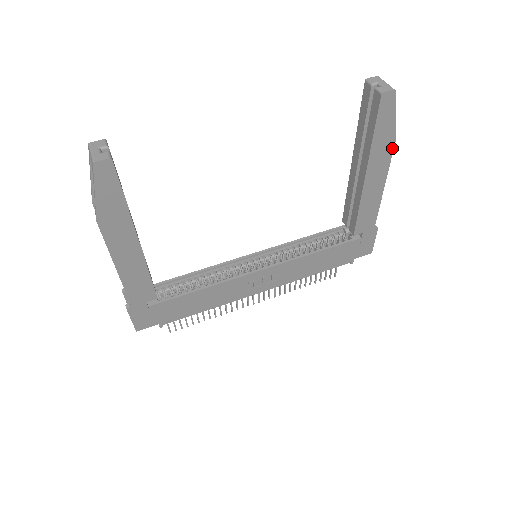
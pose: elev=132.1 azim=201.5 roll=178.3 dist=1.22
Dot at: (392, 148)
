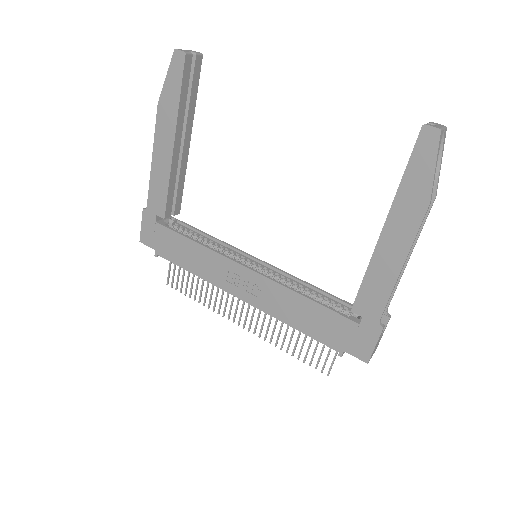
Dot at: (424, 212)
